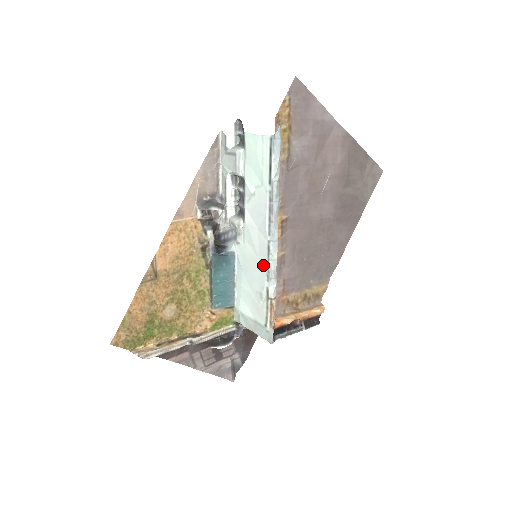
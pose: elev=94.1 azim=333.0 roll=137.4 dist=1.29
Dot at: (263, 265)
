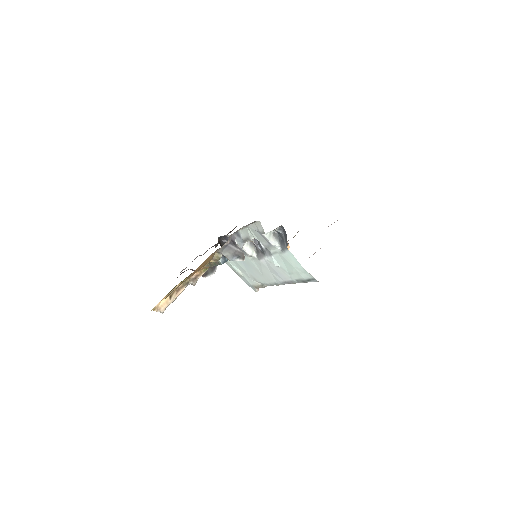
Dot at: (266, 280)
